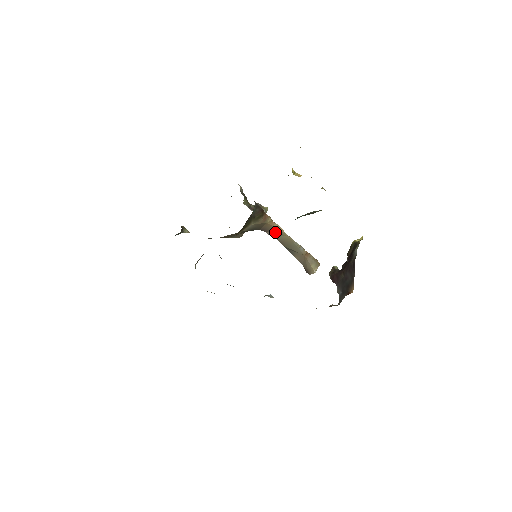
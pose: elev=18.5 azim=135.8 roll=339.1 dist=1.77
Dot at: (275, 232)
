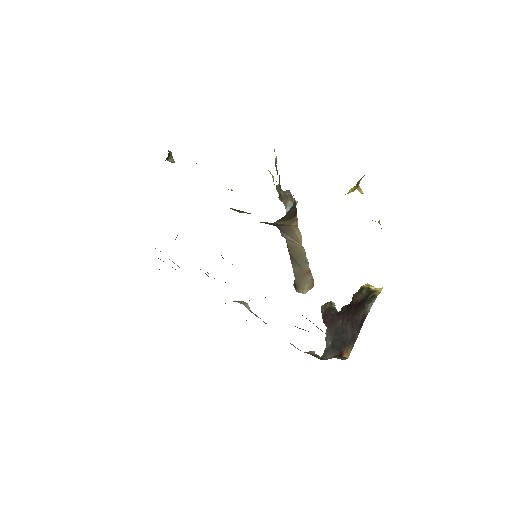
Dot at: (291, 236)
